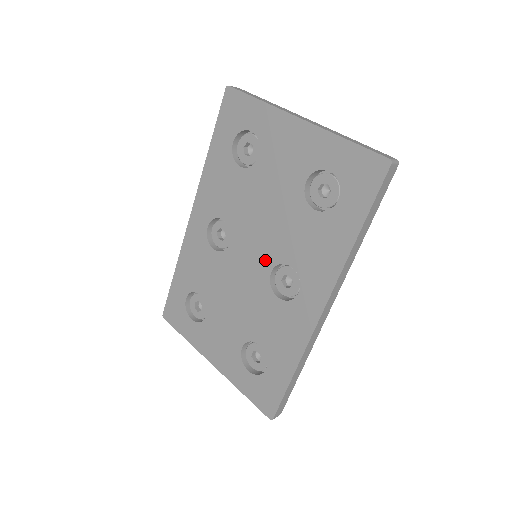
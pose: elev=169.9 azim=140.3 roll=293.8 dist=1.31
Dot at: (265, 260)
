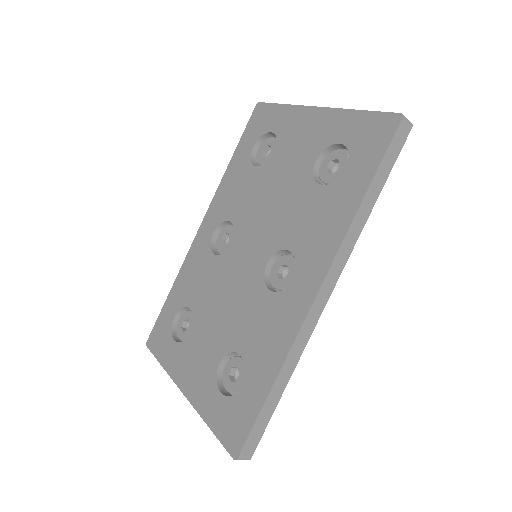
Dot at: (263, 251)
